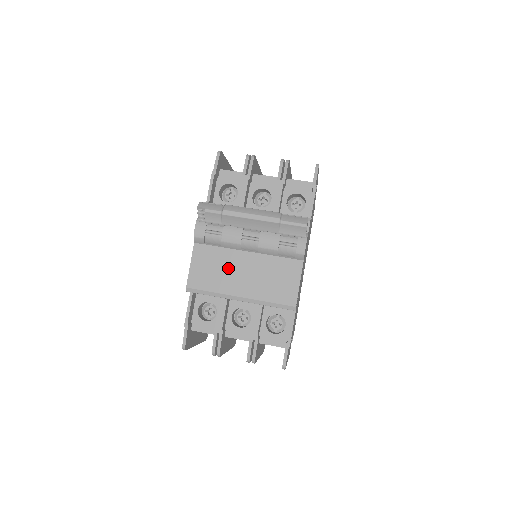
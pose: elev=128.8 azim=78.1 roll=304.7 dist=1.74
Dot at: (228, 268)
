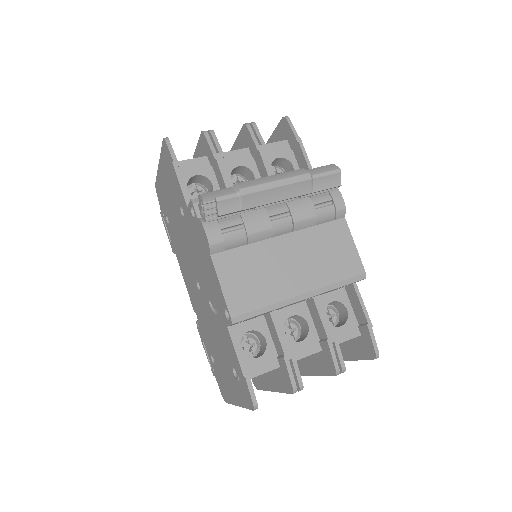
Dot at: (270, 266)
